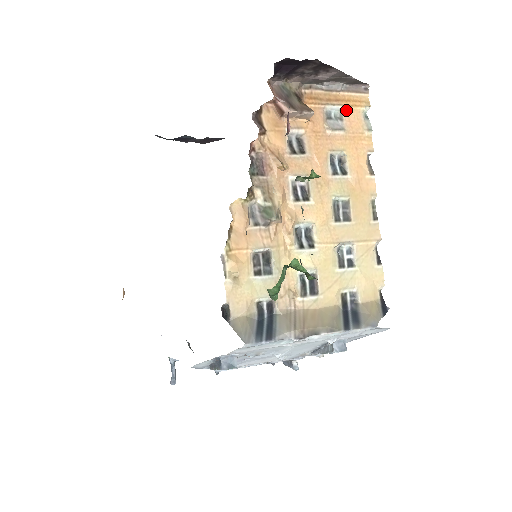
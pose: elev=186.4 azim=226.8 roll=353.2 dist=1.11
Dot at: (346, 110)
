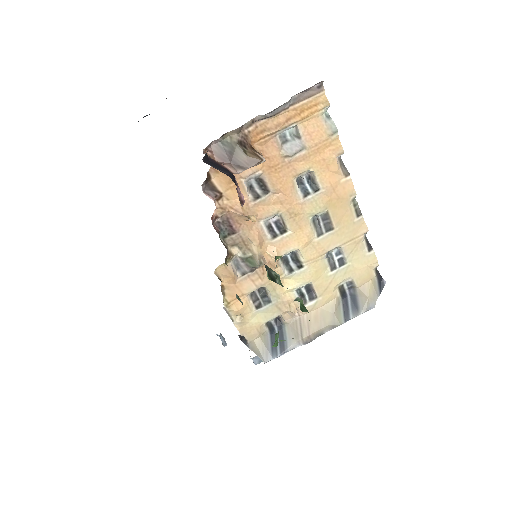
Dot at: (302, 123)
